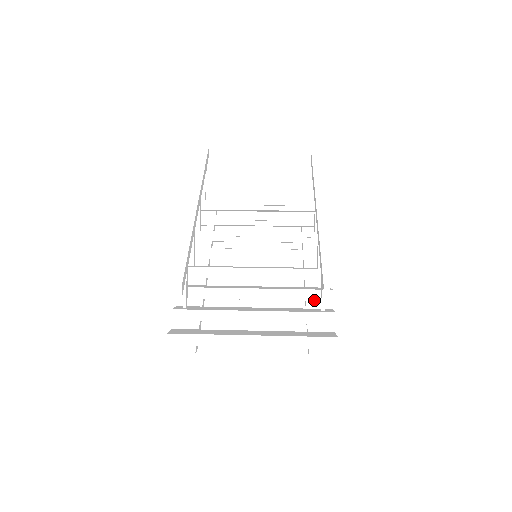
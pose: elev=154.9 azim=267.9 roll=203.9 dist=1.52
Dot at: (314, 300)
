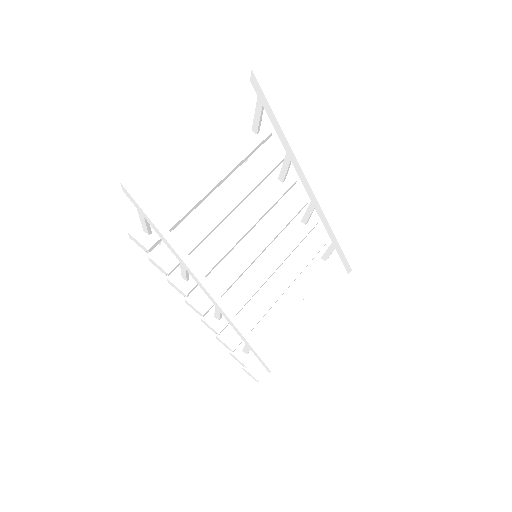
Dot at: occluded
